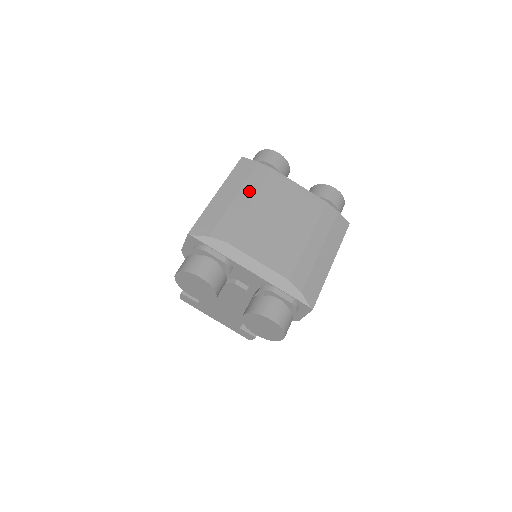
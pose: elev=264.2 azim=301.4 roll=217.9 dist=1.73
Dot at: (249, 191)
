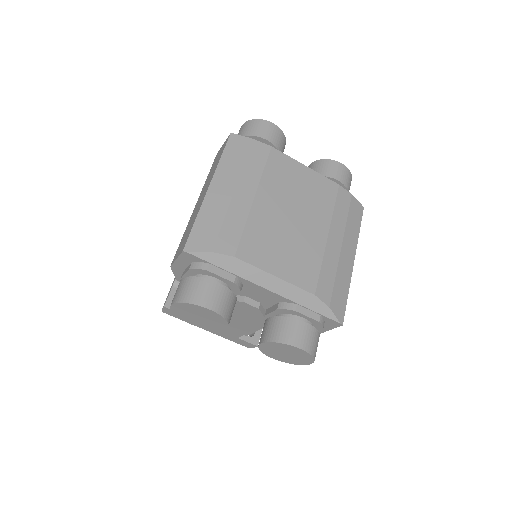
Dot at: (249, 181)
